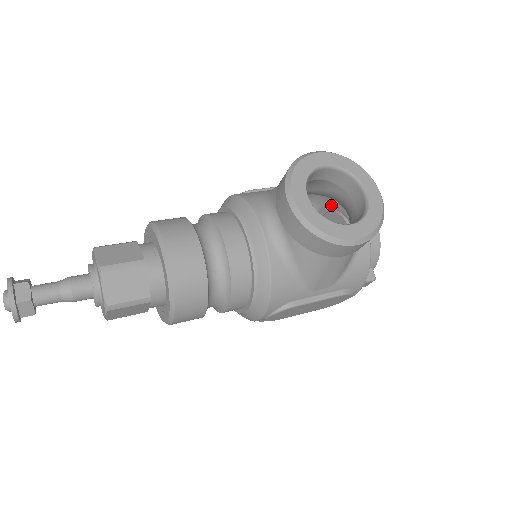
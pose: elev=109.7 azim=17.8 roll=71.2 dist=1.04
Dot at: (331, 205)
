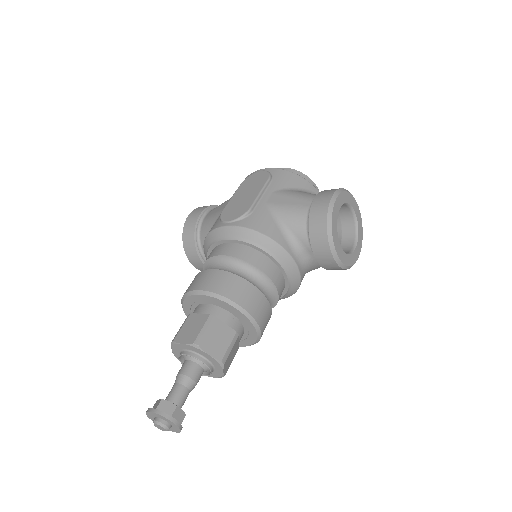
Dot at: occluded
